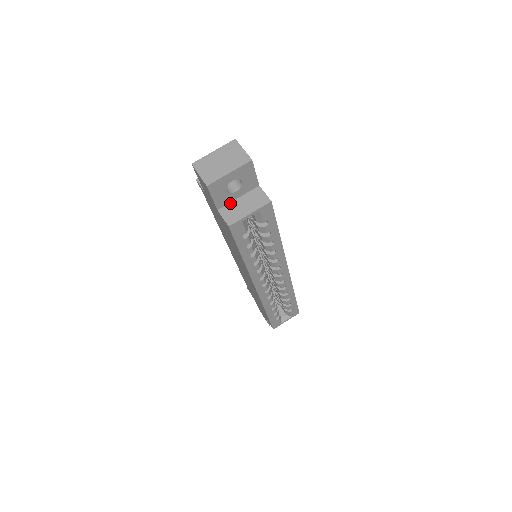
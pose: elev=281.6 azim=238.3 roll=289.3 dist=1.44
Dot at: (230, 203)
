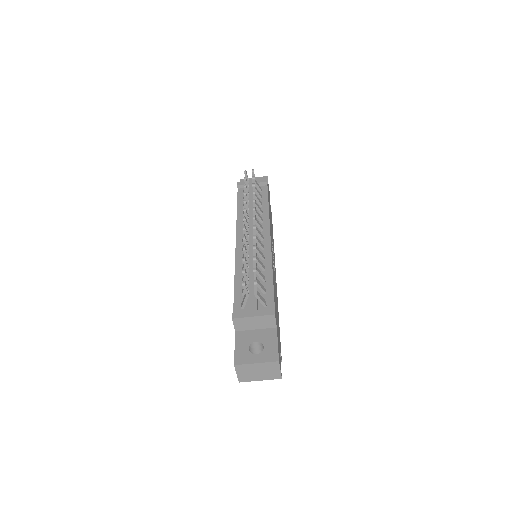
Dot at: occluded
